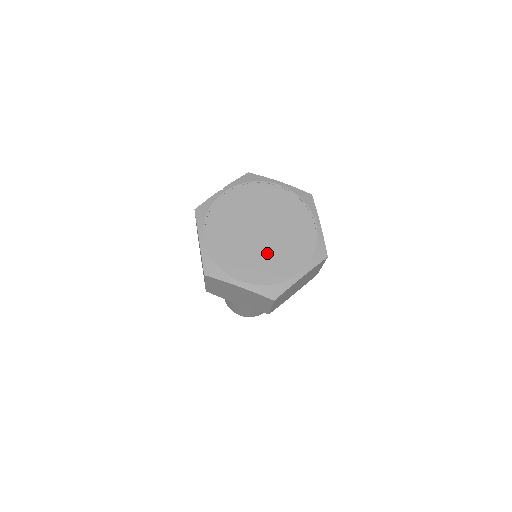
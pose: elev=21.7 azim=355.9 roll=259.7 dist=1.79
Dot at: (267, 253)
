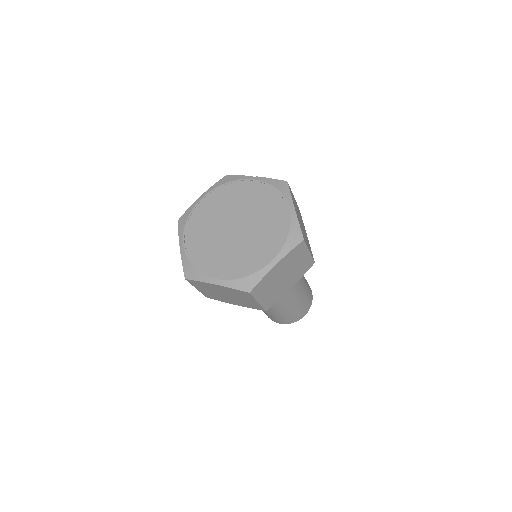
Dot at: (218, 245)
